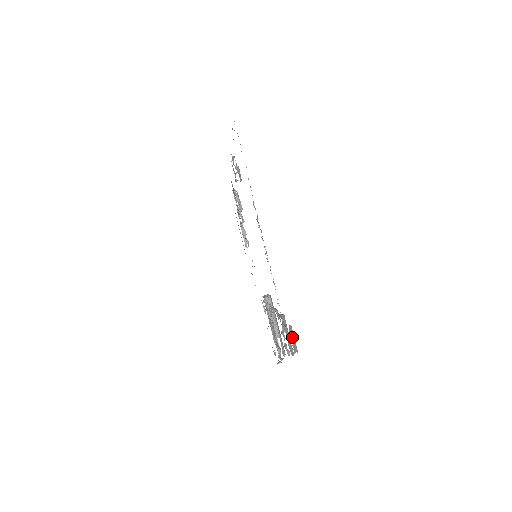
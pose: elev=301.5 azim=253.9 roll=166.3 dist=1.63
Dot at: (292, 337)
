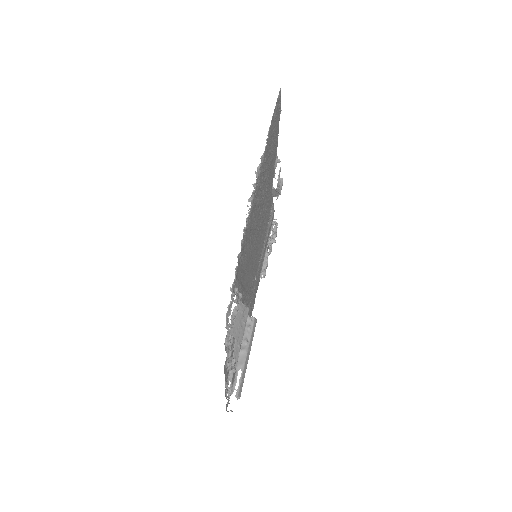
Dot at: (238, 316)
